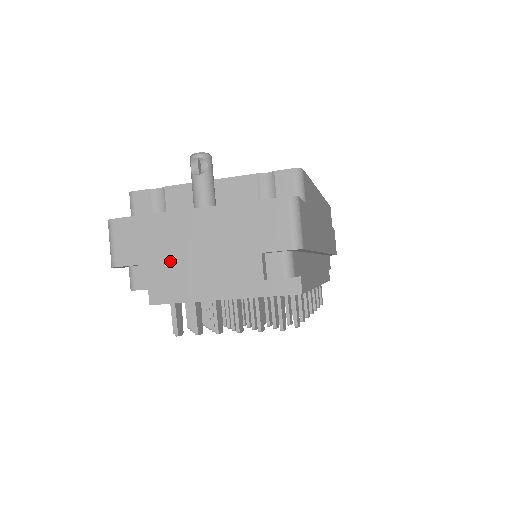
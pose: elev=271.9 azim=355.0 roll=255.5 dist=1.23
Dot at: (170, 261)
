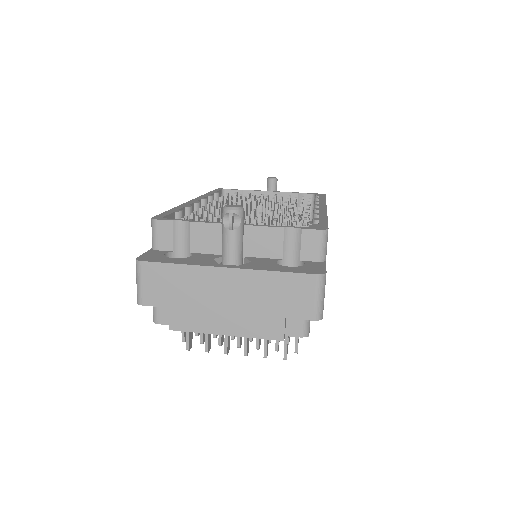
Dot at: (197, 310)
